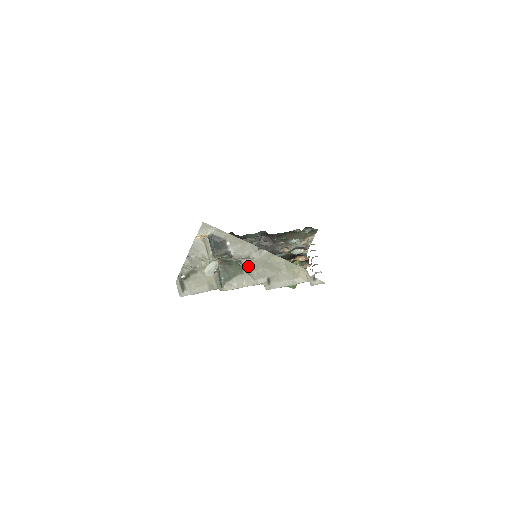
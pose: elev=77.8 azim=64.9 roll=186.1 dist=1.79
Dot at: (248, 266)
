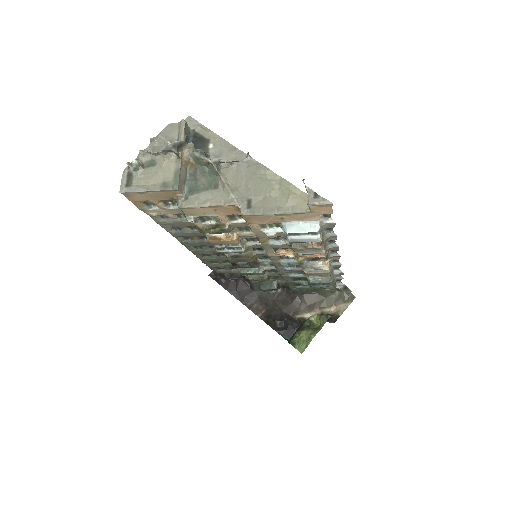
Dot at: (227, 177)
